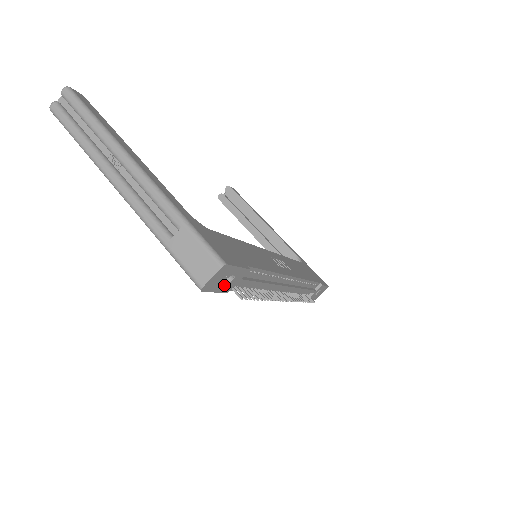
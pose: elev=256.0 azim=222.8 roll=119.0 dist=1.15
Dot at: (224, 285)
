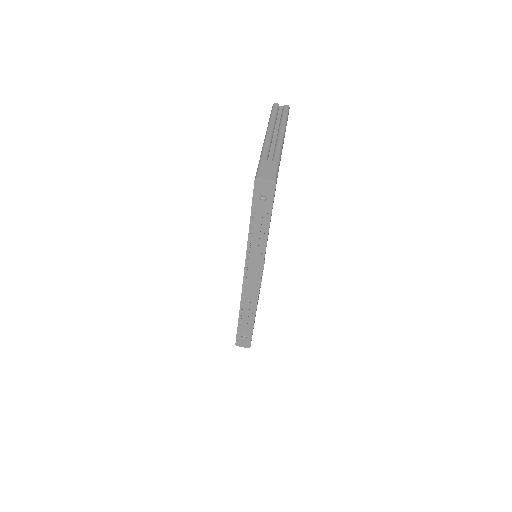
Dot at: (259, 198)
